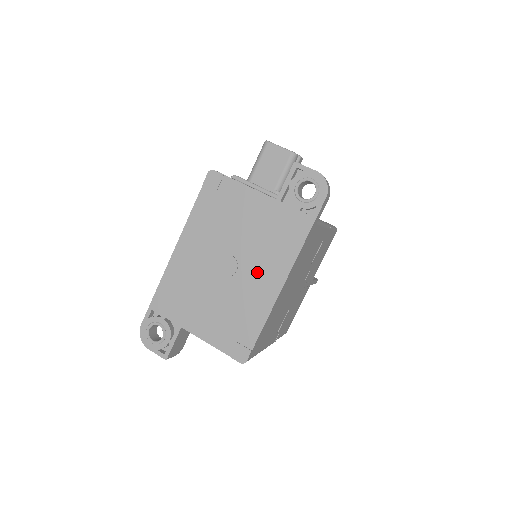
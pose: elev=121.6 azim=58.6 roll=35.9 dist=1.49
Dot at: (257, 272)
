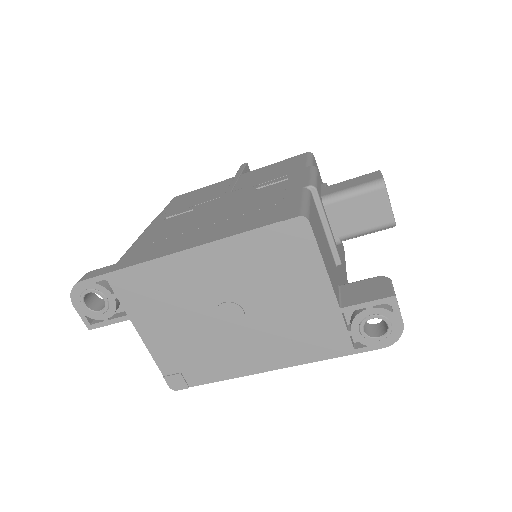
Dot at: (255, 343)
